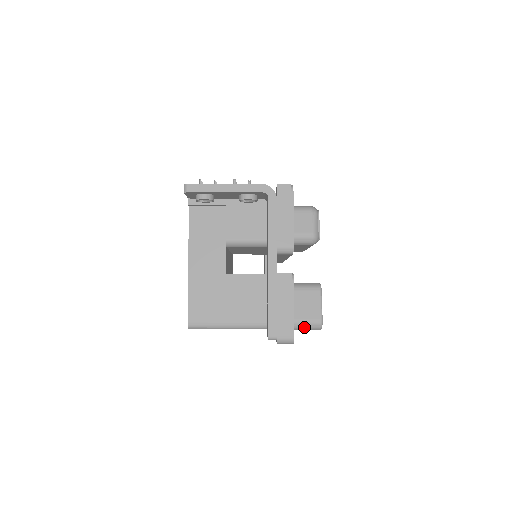
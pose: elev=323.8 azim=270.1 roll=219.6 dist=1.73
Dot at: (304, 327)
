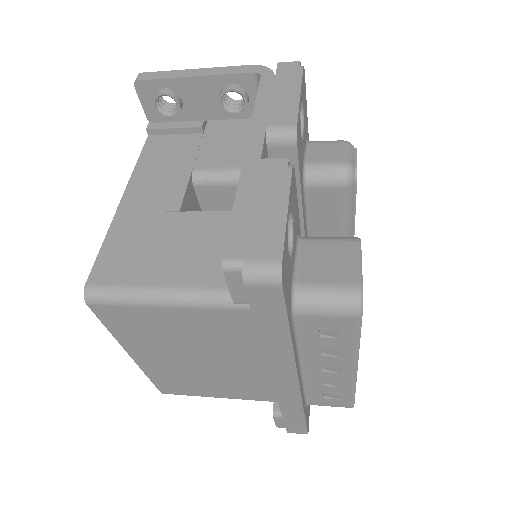
Dot at: (321, 301)
